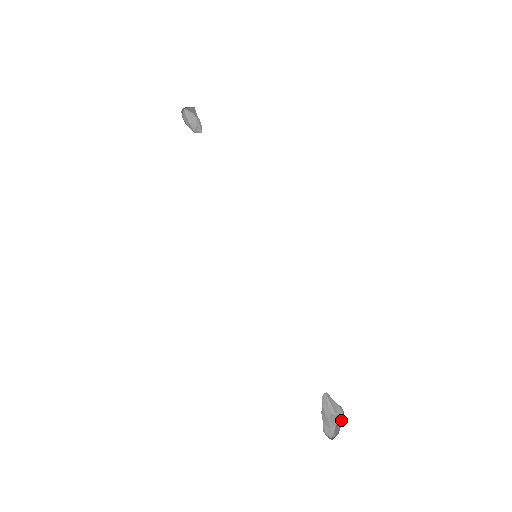
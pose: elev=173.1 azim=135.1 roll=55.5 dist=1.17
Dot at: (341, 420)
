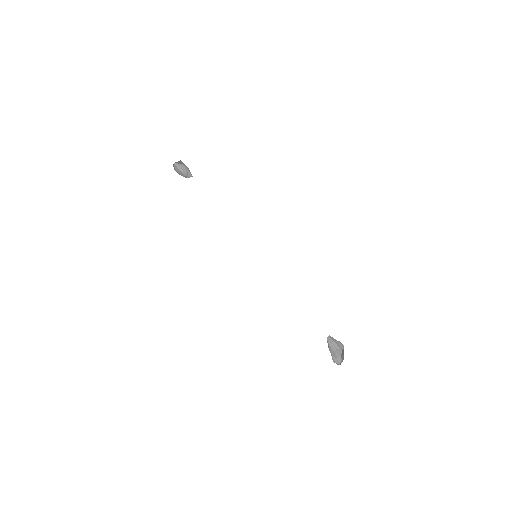
Dot at: (343, 351)
